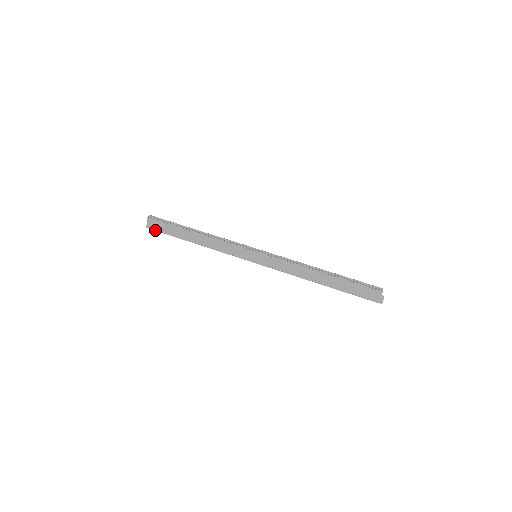
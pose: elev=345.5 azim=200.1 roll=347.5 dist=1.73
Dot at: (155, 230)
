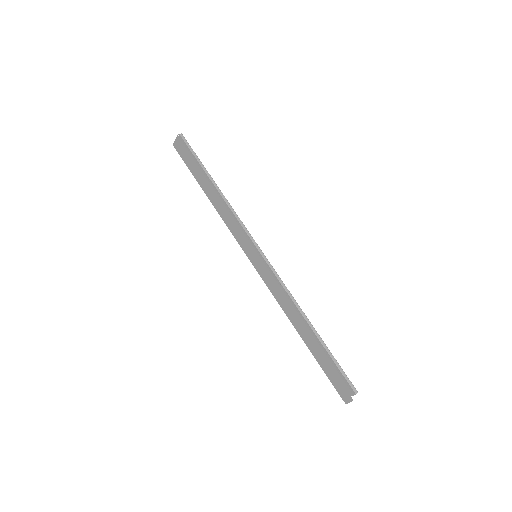
Dot at: (179, 154)
